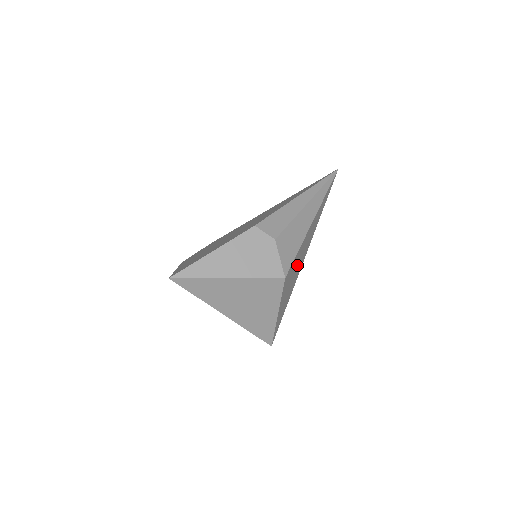
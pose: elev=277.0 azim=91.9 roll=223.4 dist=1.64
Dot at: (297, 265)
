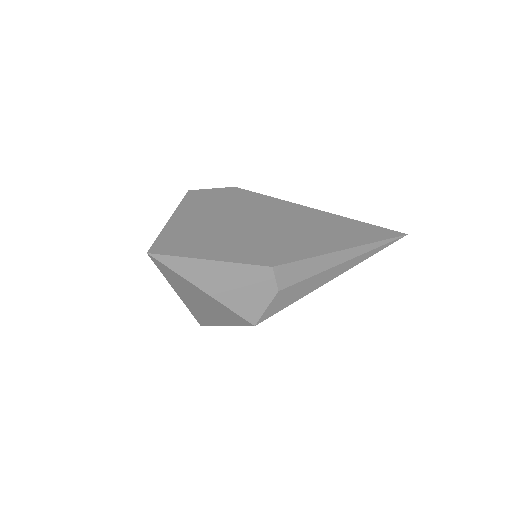
Dot at: occluded
